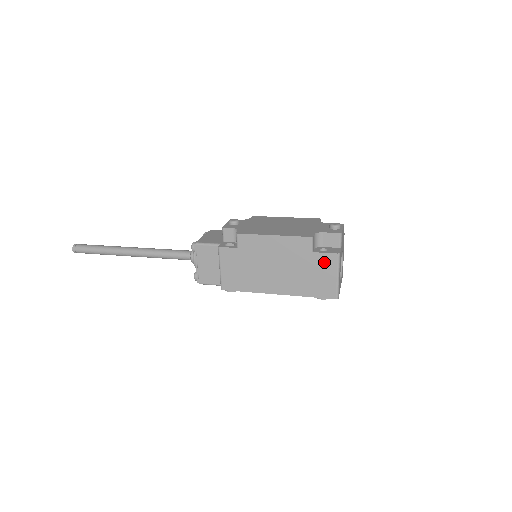
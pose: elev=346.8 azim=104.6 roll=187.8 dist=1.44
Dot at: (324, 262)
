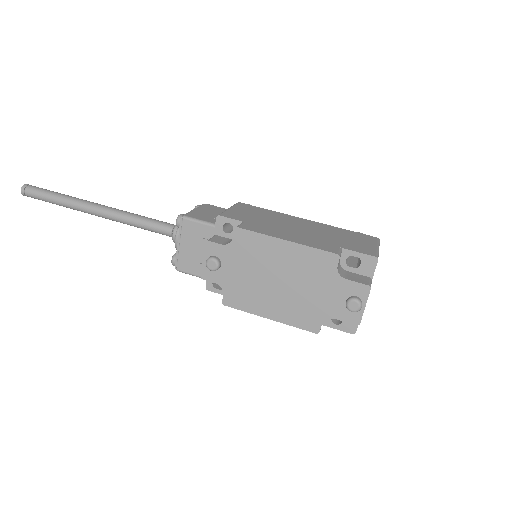
Dot at: occluded
